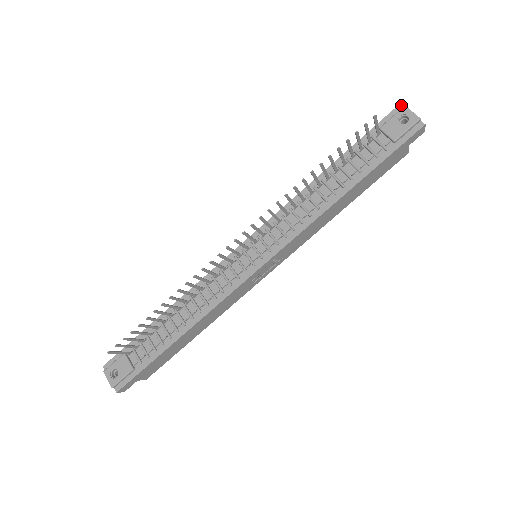
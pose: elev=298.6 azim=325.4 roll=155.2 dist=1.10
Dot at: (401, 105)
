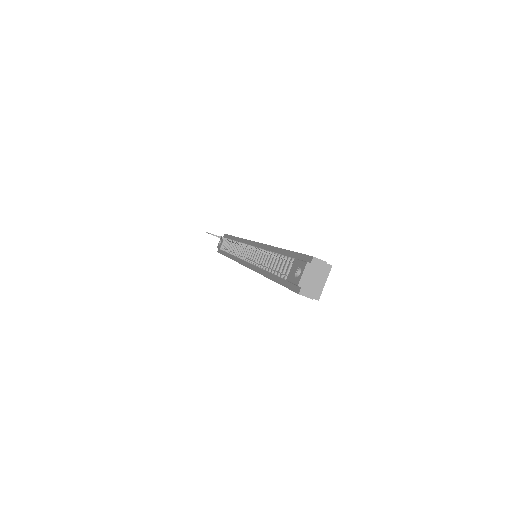
Dot at: (312, 258)
